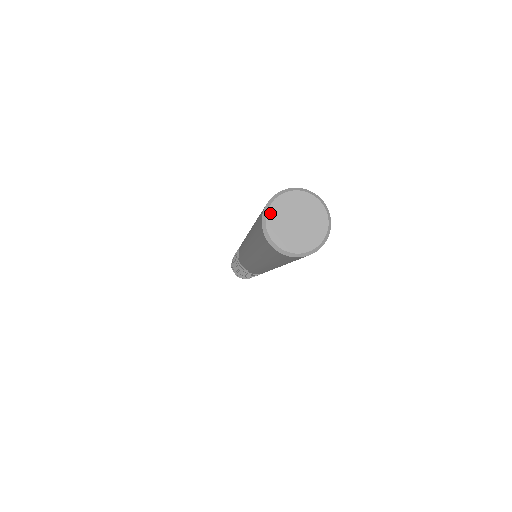
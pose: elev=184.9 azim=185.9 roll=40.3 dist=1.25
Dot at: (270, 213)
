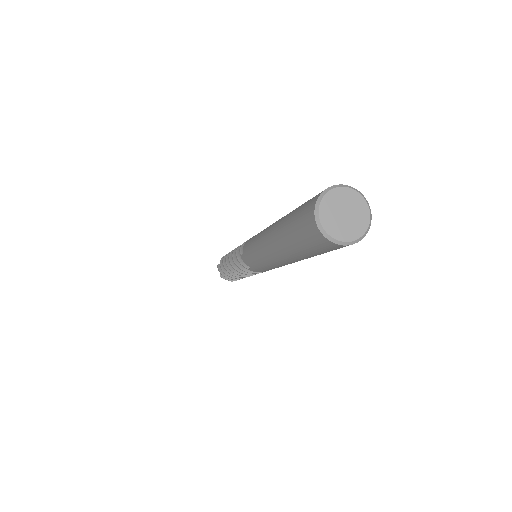
Dot at: (323, 203)
